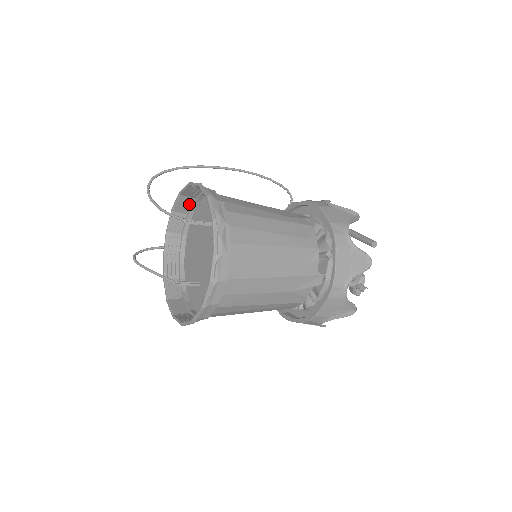
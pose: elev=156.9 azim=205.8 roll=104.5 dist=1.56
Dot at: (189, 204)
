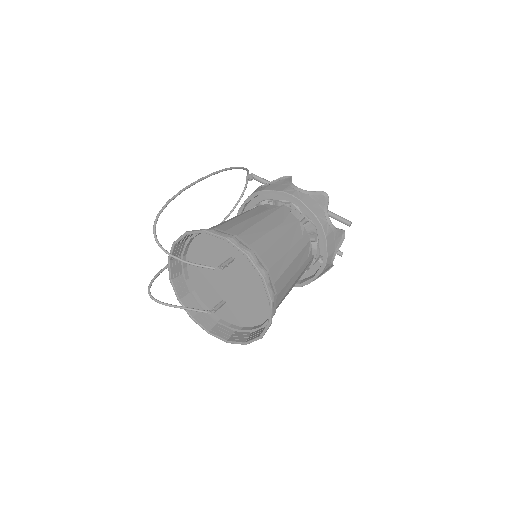
Dot at: (191, 235)
